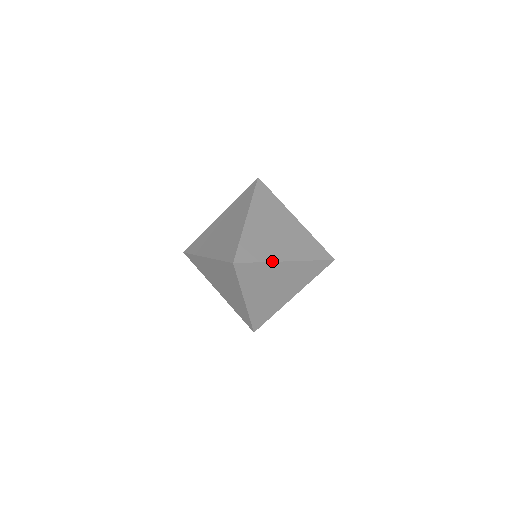
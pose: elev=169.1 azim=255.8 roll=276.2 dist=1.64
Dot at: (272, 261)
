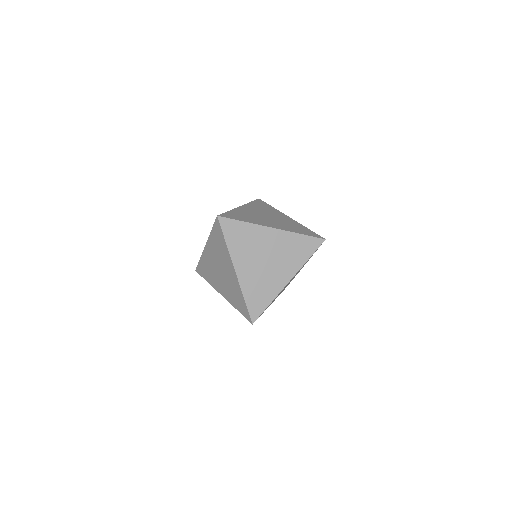
Dot at: (257, 224)
